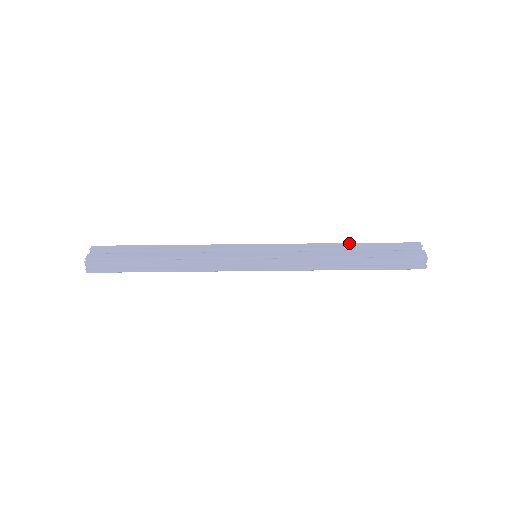
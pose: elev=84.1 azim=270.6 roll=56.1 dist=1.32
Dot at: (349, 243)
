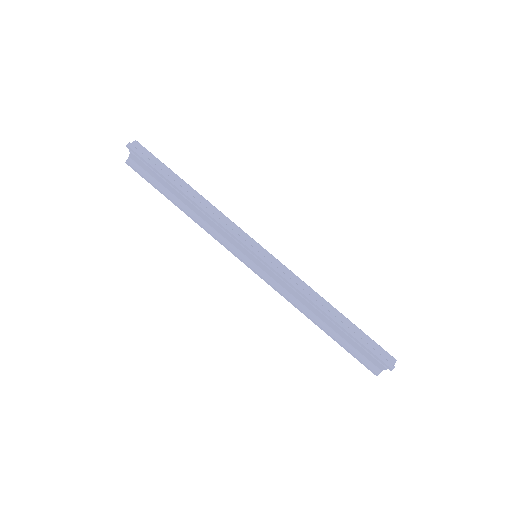
Dot at: occluded
